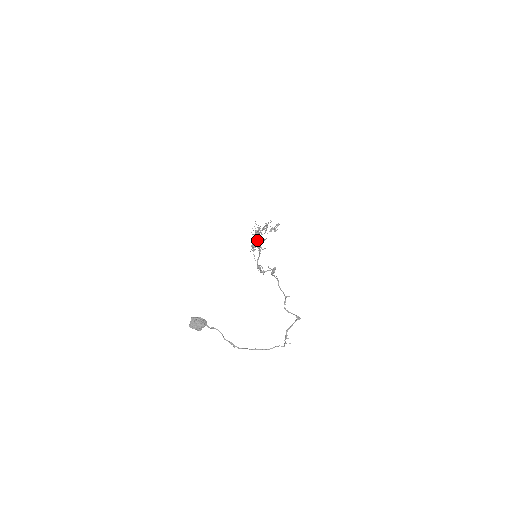
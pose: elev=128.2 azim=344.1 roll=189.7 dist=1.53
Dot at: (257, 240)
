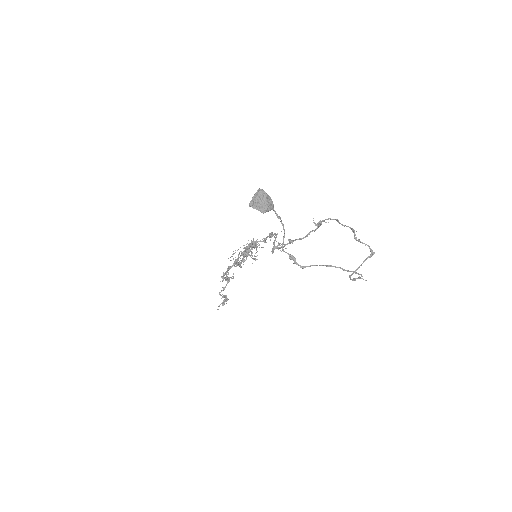
Dot at: (254, 246)
